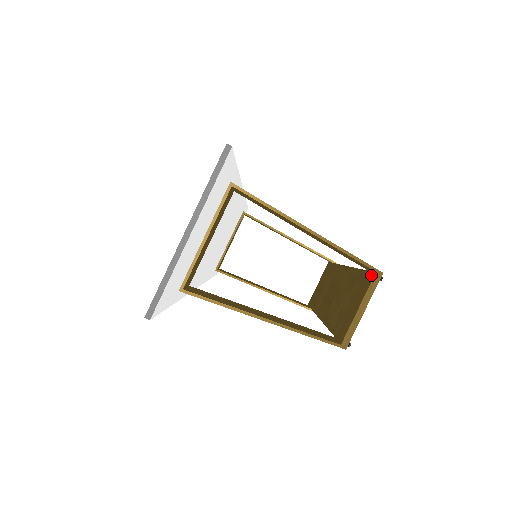
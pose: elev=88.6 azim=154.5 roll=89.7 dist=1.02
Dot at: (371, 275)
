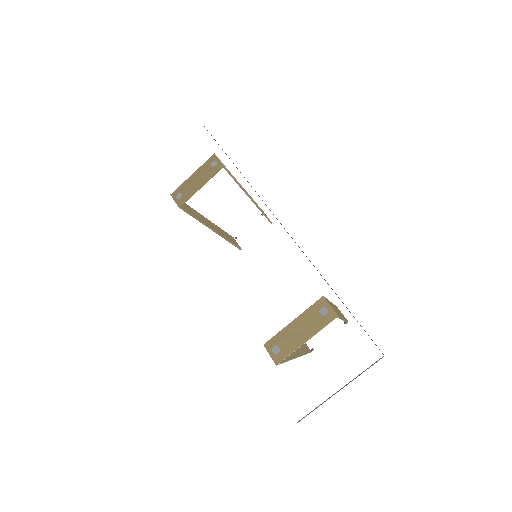
Dot at: occluded
